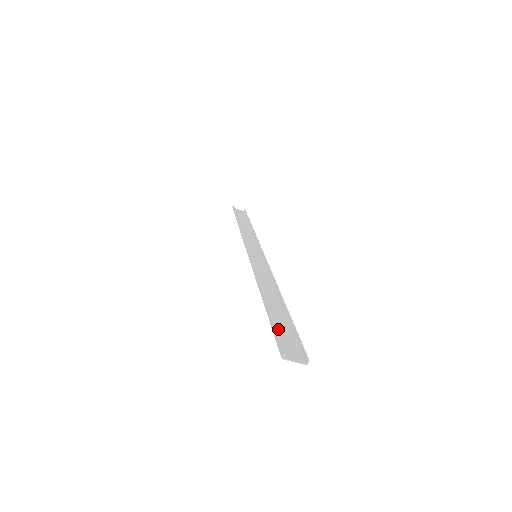
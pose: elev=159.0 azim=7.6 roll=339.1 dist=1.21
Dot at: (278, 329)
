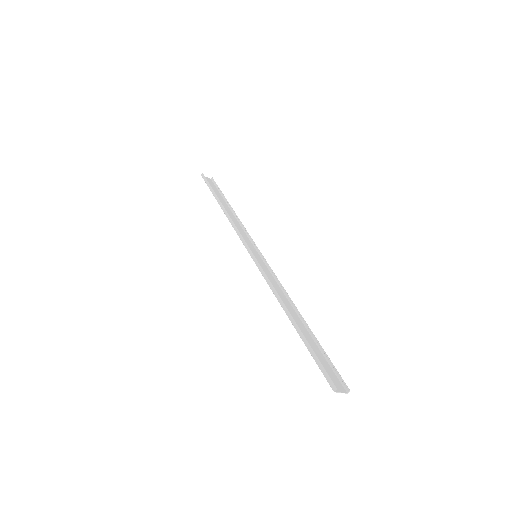
Dot at: (316, 357)
